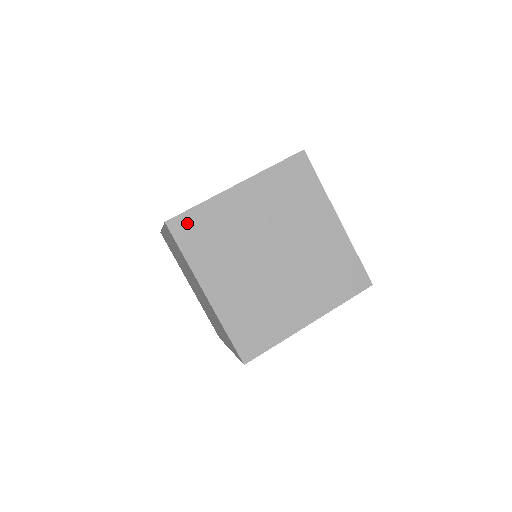
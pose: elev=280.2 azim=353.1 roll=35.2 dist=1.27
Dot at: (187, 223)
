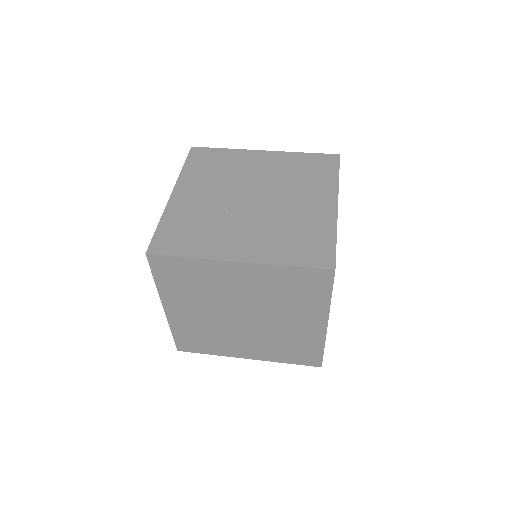
Dot at: (184, 343)
